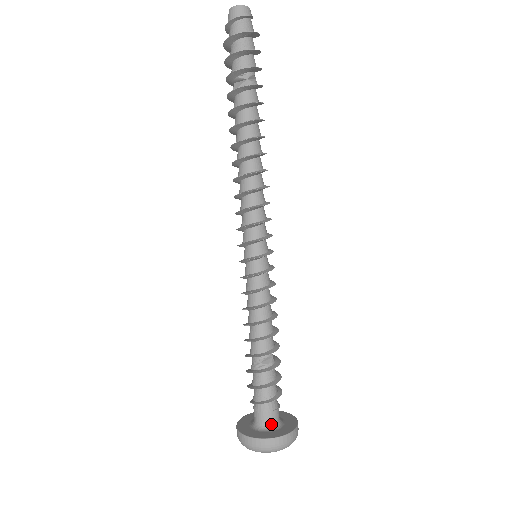
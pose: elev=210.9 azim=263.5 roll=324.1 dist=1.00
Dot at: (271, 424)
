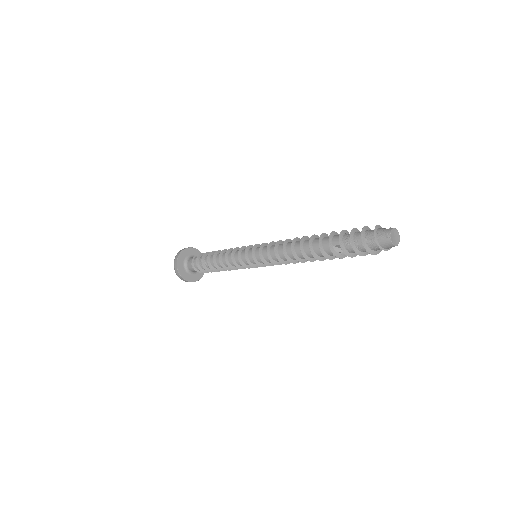
Dot at: occluded
